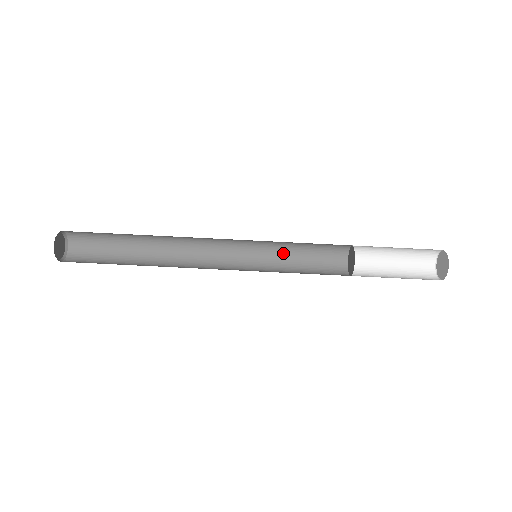
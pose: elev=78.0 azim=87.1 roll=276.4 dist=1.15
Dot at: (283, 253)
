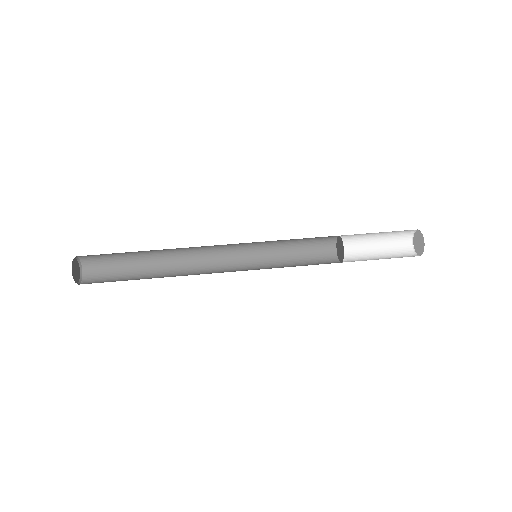
Dot at: occluded
